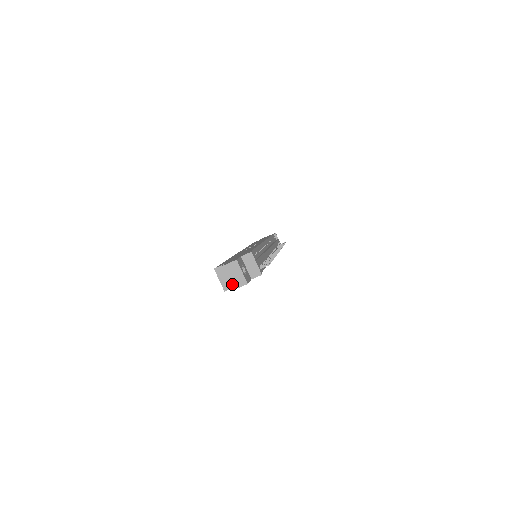
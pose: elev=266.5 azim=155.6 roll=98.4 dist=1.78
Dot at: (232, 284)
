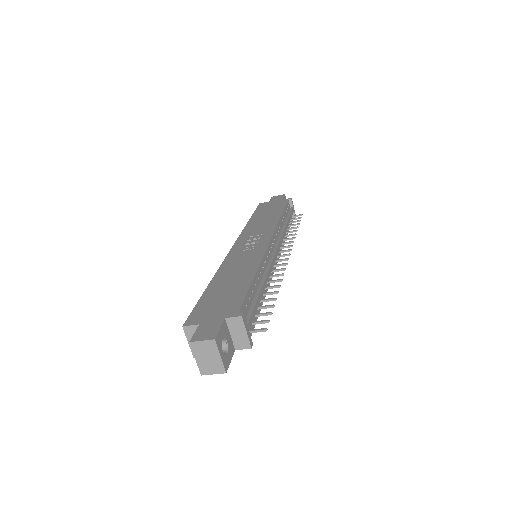
Dot at: (203, 368)
